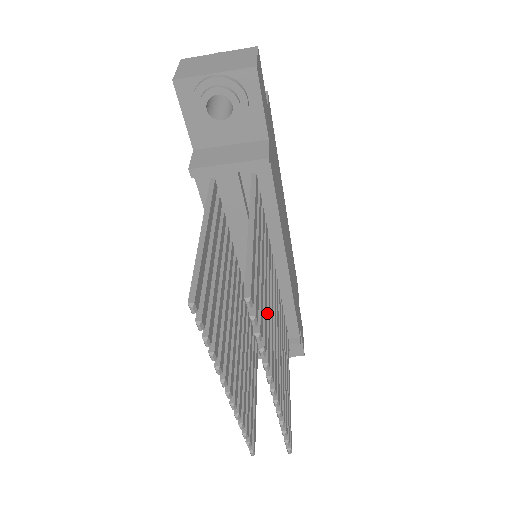
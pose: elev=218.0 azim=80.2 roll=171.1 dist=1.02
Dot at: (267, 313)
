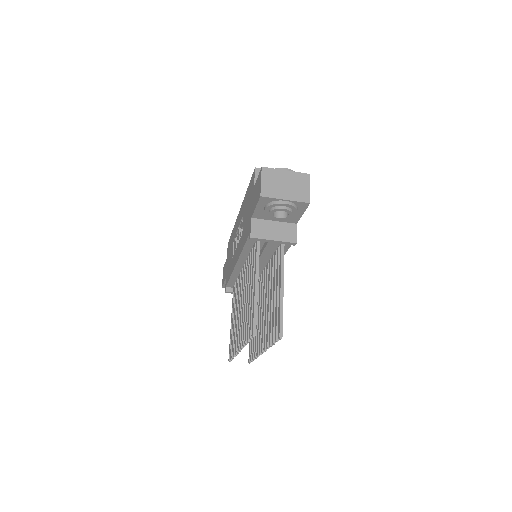
Dot at: occluded
